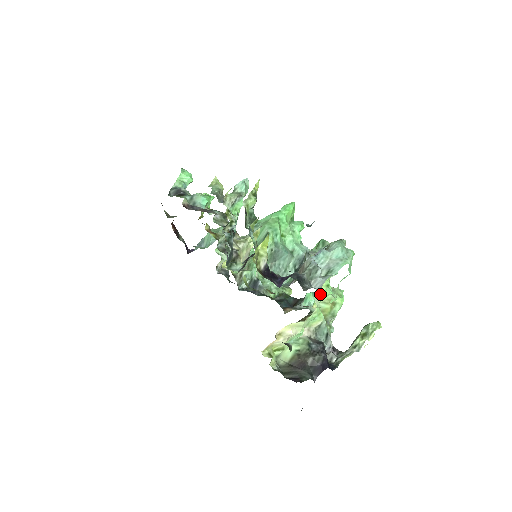
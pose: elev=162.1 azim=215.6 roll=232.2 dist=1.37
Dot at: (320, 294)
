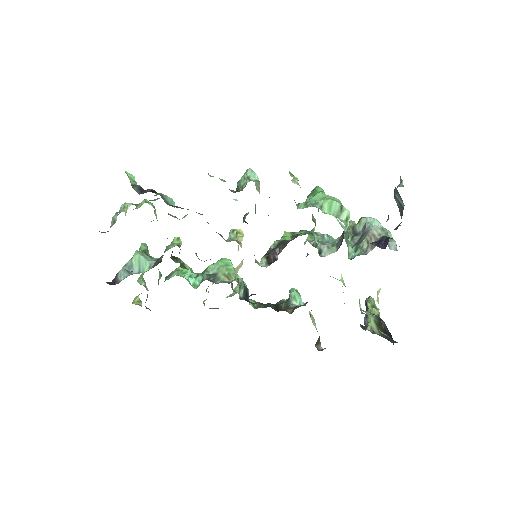
Dot at: (341, 276)
